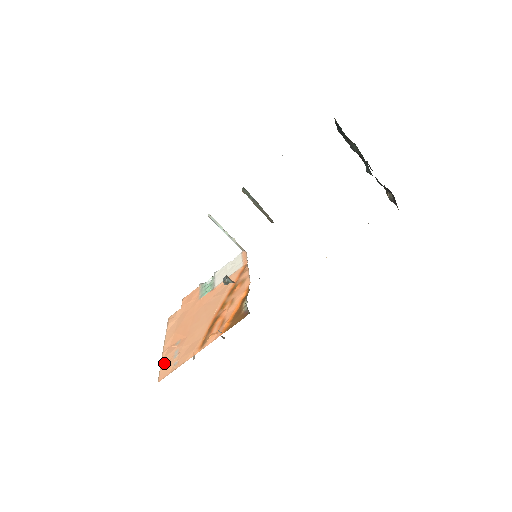
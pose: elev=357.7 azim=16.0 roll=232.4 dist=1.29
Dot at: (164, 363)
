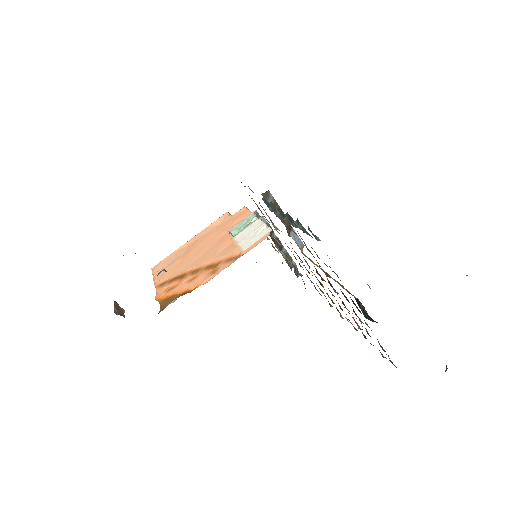
Dot at: (168, 257)
